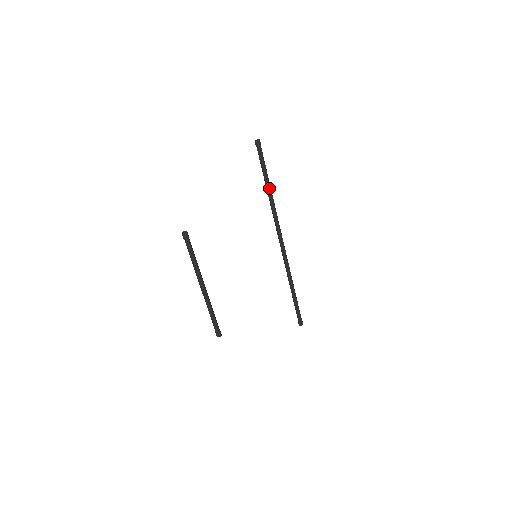
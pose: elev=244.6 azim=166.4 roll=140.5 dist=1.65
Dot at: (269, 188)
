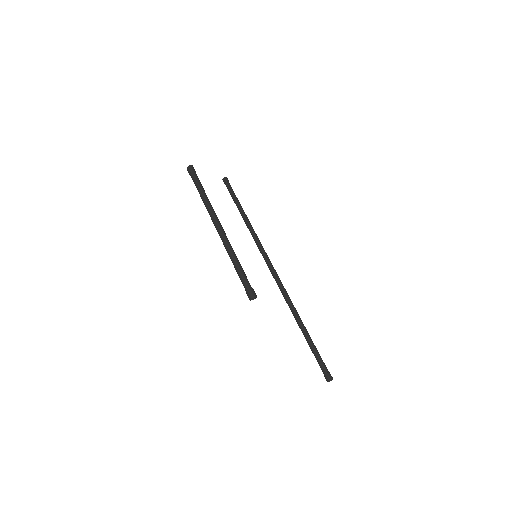
Dot at: (245, 214)
